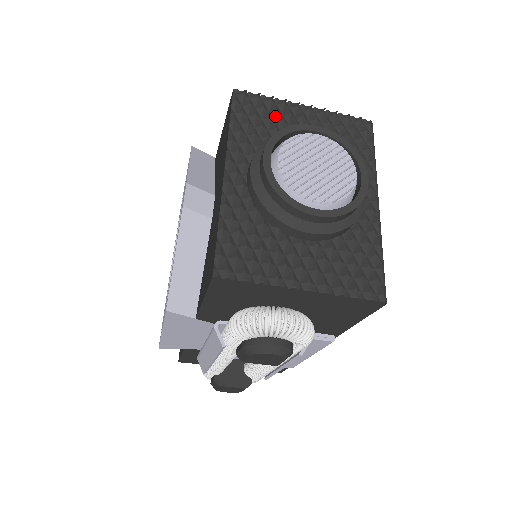
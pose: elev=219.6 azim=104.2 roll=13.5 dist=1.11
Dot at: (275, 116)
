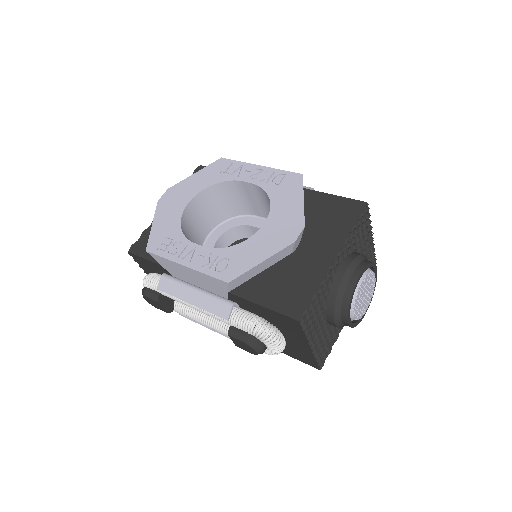
Dot at: (364, 235)
